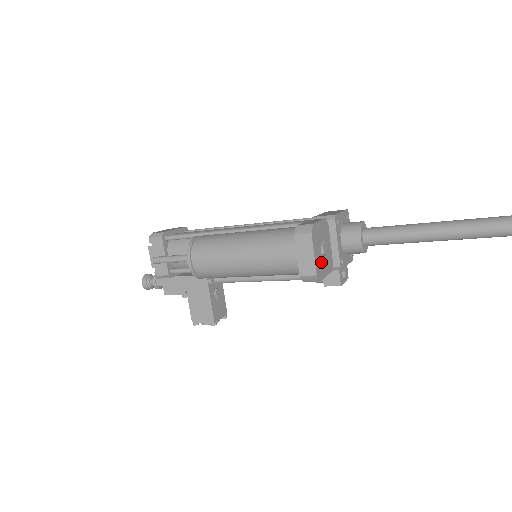
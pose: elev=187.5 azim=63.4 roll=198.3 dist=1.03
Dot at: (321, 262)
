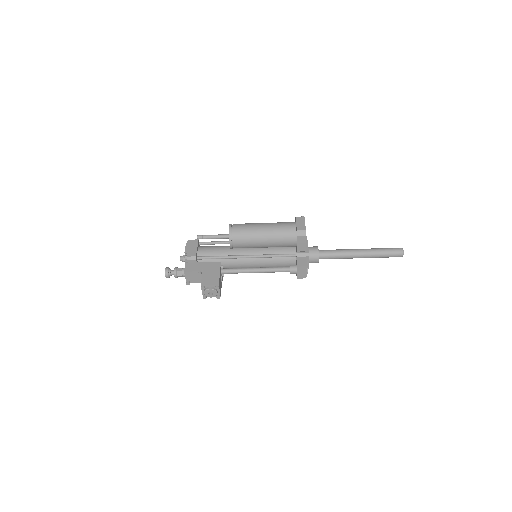
Dot at: occluded
